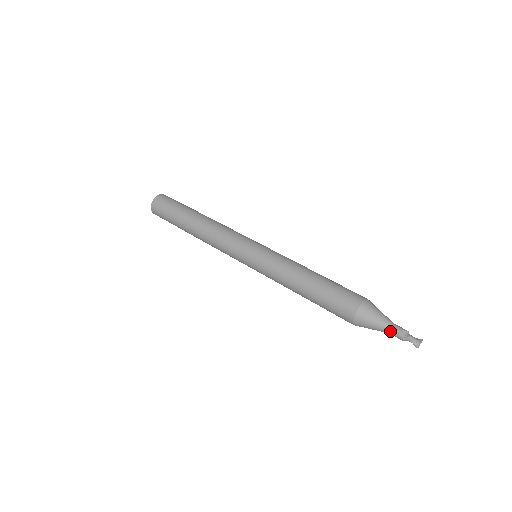
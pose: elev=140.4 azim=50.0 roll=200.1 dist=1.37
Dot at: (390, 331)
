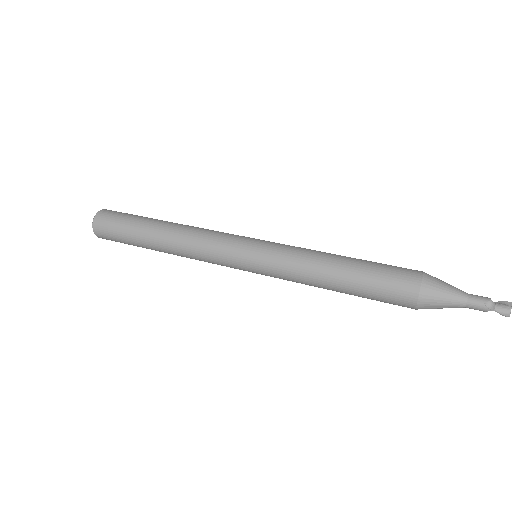
Dot at: (467, 307)
